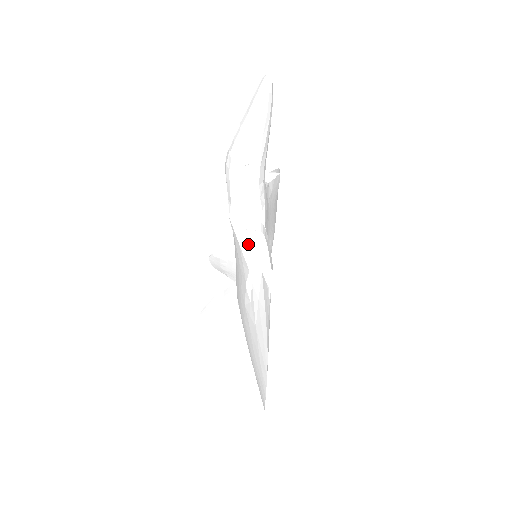
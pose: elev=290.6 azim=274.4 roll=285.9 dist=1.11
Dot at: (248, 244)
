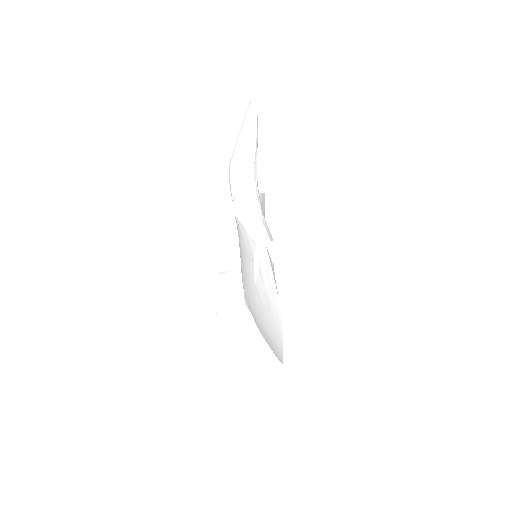
Dot at: (251, 231)
